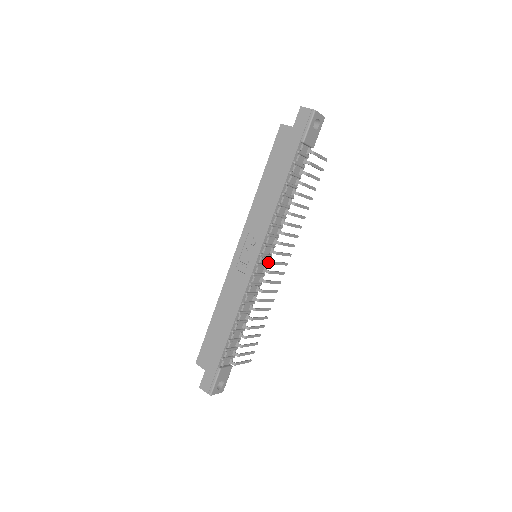
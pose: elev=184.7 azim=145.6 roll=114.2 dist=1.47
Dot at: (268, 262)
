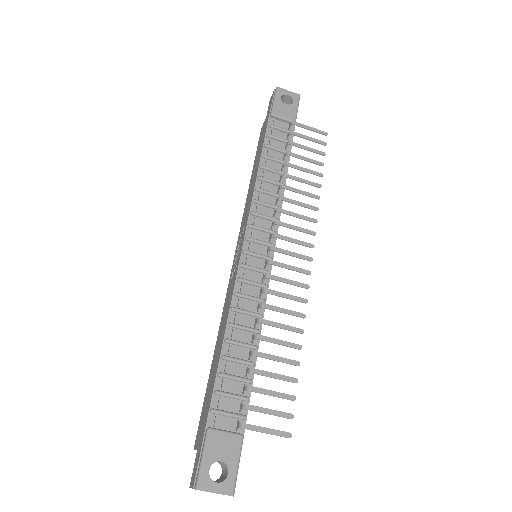
Dot at: (267, 252)
